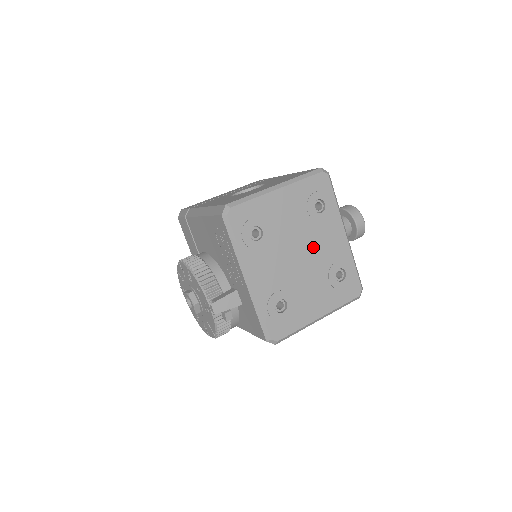
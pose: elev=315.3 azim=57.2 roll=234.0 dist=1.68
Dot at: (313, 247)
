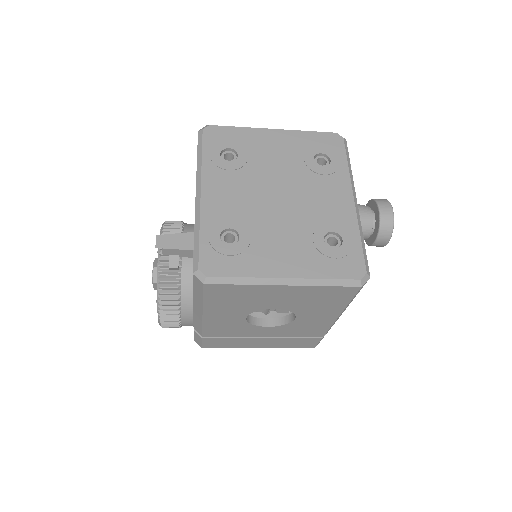
Dot at: (300, 195)
